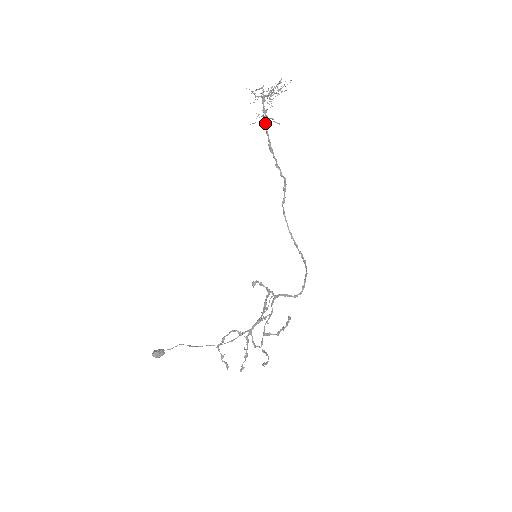
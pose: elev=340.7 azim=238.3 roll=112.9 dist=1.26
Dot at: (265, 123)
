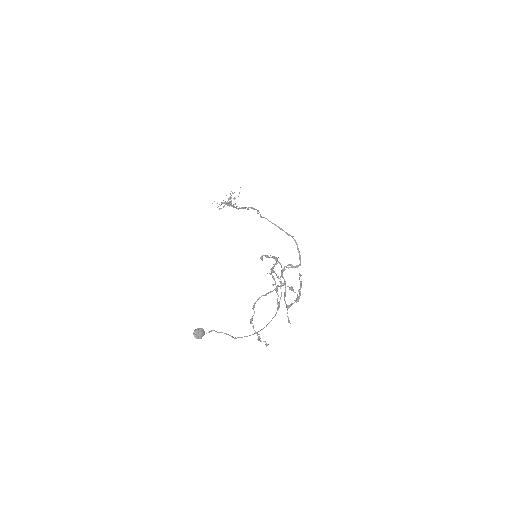
Dot at: (232, 206)
